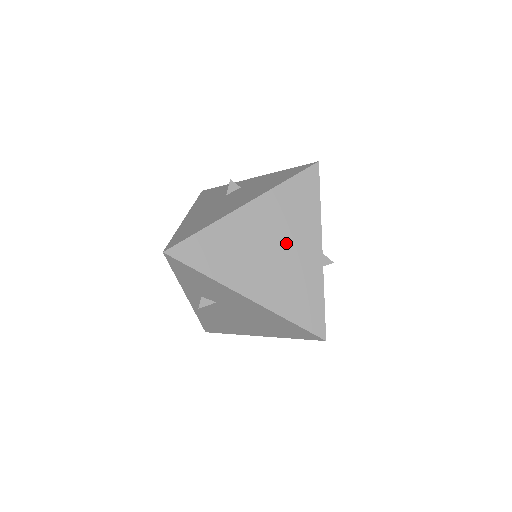
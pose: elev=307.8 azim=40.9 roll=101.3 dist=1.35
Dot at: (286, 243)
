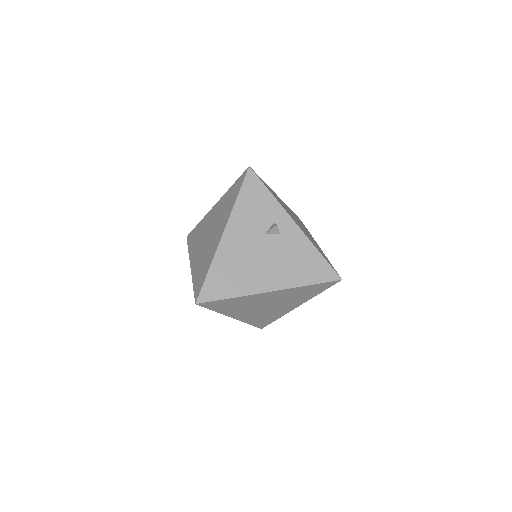
Dot at: (279, 304)
